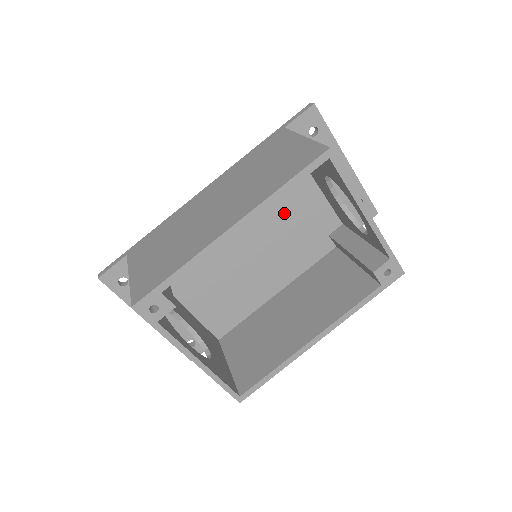
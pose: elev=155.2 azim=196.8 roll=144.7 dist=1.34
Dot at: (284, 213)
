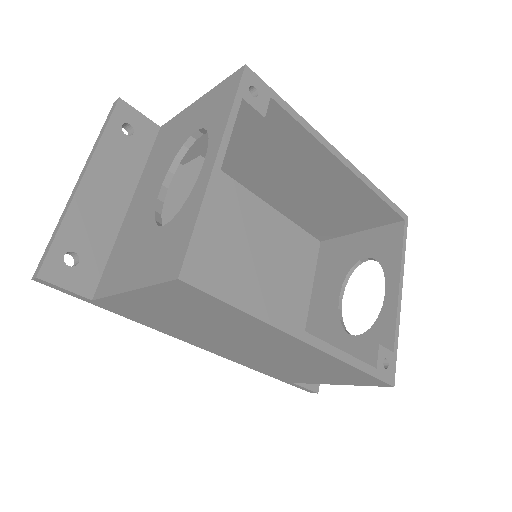
Dot at: (279, 279)
